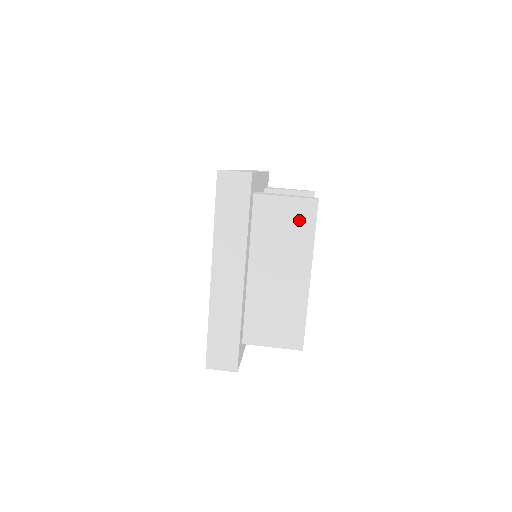
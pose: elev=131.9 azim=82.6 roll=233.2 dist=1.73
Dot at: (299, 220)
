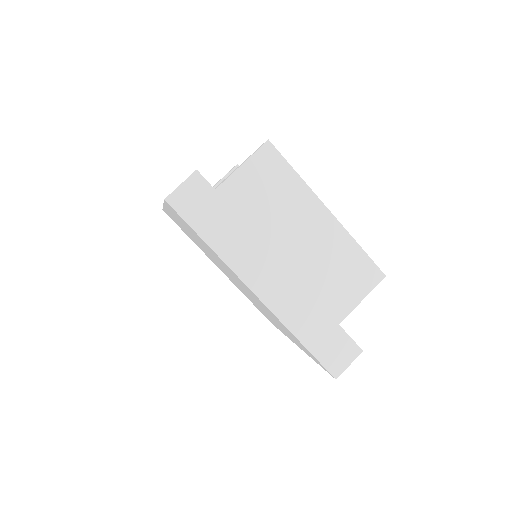
Dot at: (271, 174)
